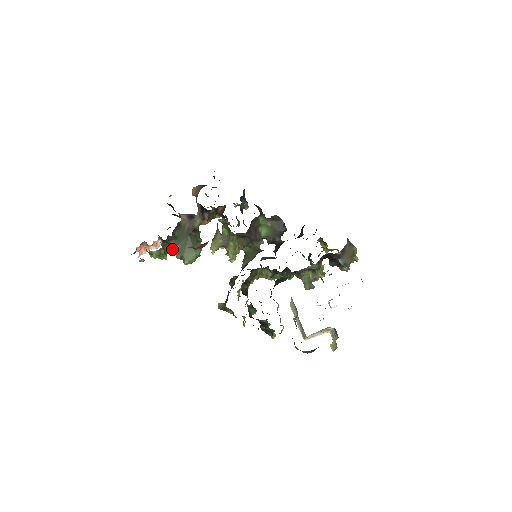
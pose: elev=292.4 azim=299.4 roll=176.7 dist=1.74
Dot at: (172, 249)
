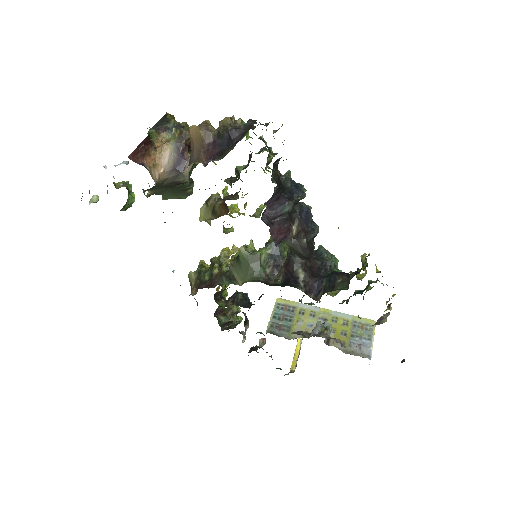
Dot at: occluded
